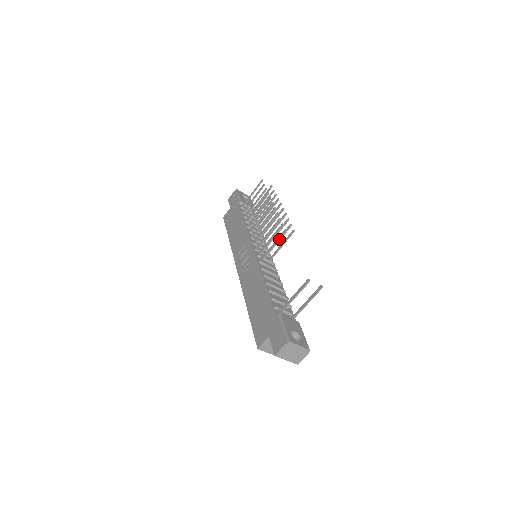
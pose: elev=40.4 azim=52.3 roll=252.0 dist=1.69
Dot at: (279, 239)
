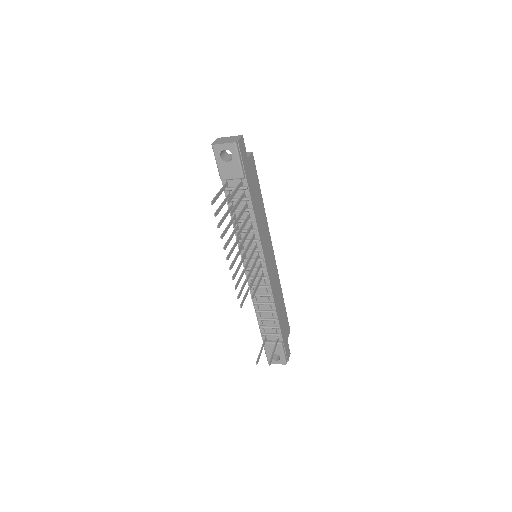
Dot at: (243, 301)
